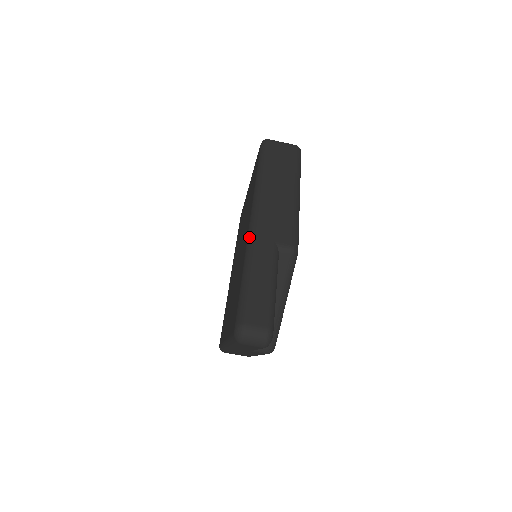
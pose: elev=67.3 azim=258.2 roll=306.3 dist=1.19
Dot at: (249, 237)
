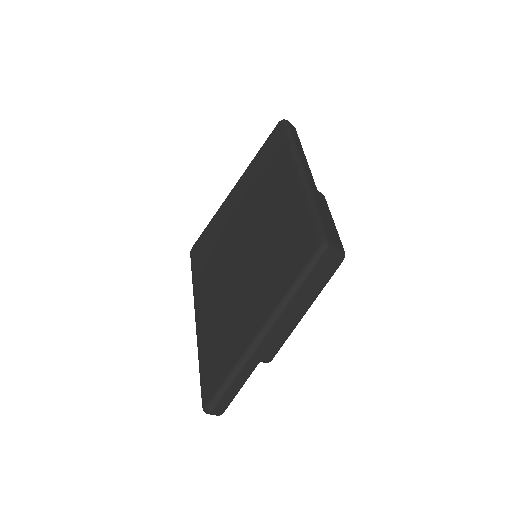
Dot at: (250, 350)
